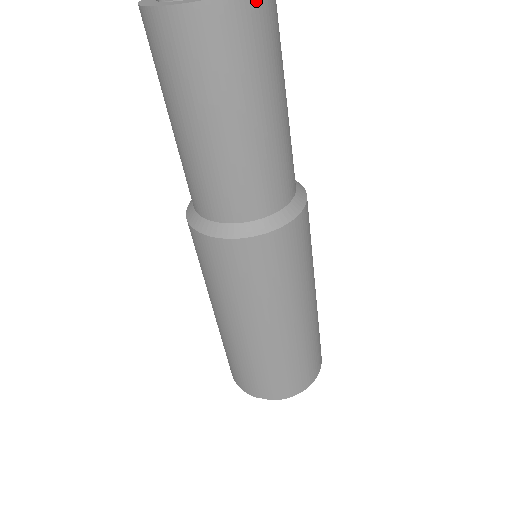
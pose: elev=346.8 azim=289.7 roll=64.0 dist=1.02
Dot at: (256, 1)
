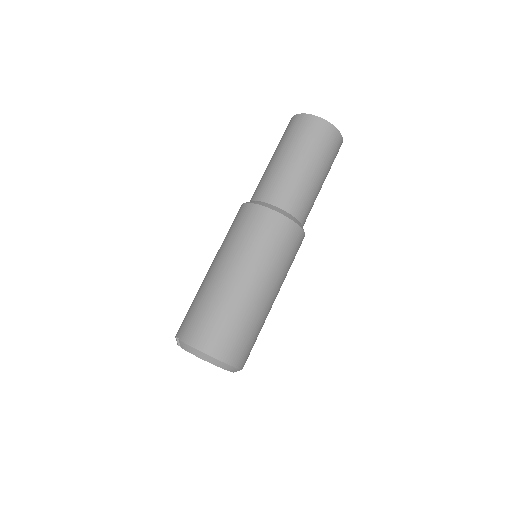
Dot at: (322, 123)
